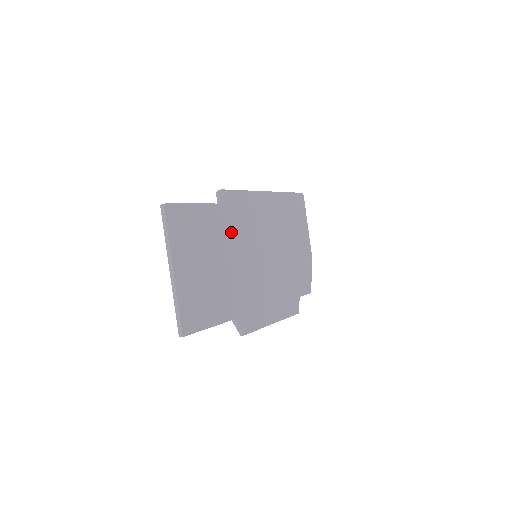
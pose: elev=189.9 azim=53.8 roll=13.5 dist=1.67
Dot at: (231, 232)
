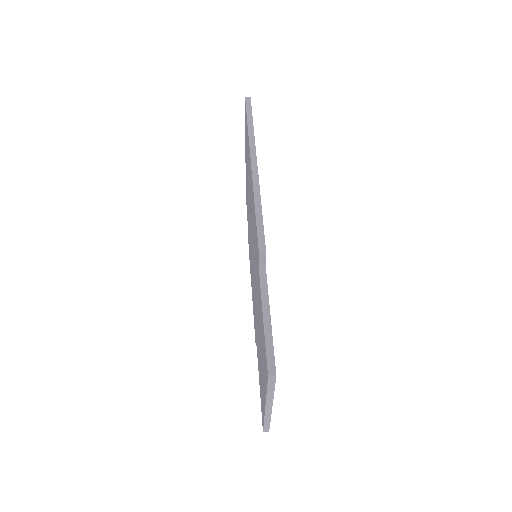
Dot at: occluded
